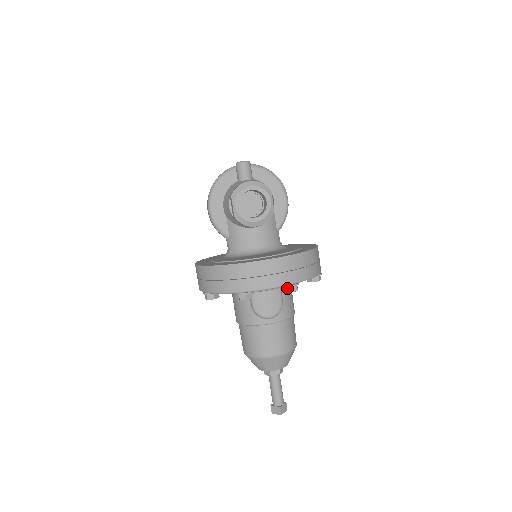
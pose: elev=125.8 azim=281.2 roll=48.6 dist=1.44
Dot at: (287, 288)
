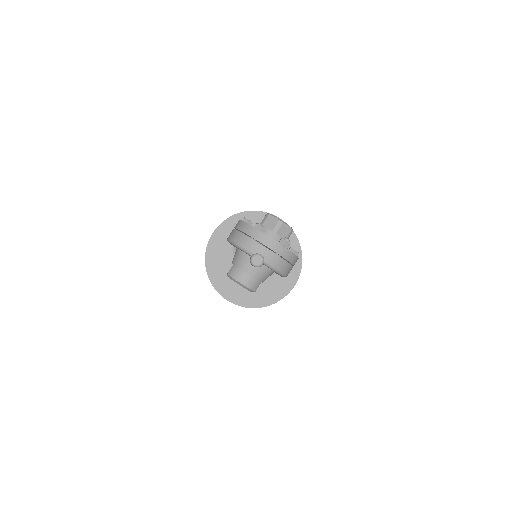
Dot at: occluded
